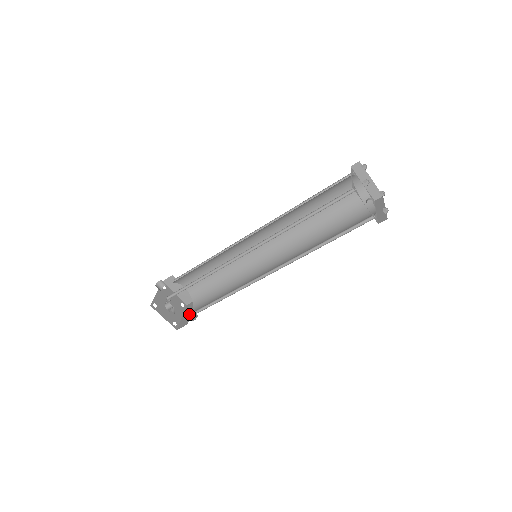
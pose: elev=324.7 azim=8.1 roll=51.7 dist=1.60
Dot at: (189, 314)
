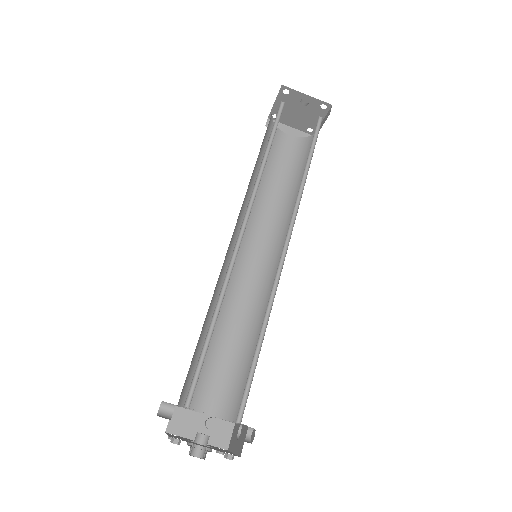
Dot at: (238, 412)
